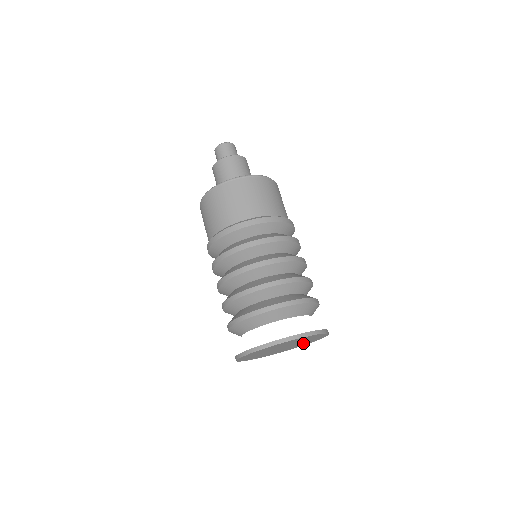
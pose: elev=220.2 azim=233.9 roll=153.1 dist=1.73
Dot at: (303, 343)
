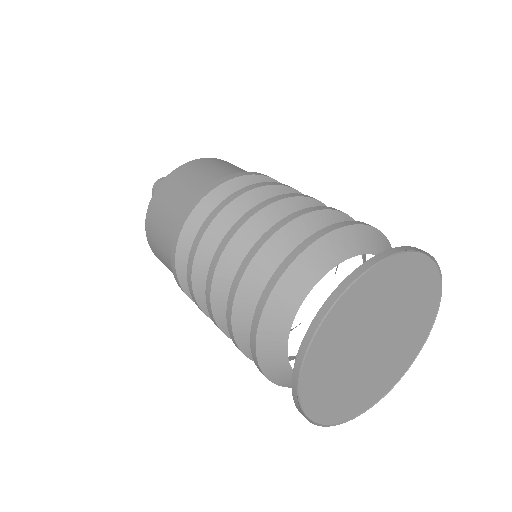
Dot at: (414, 319)
